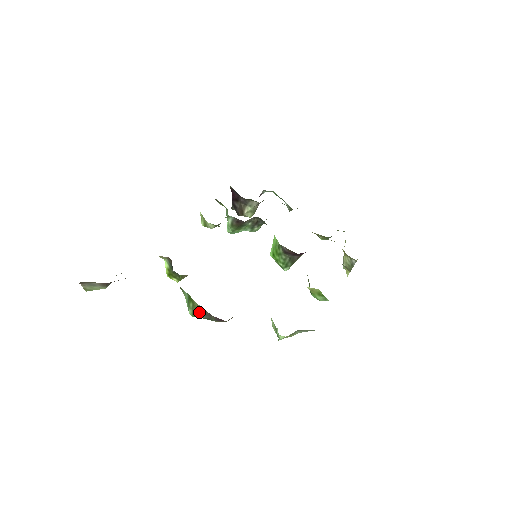
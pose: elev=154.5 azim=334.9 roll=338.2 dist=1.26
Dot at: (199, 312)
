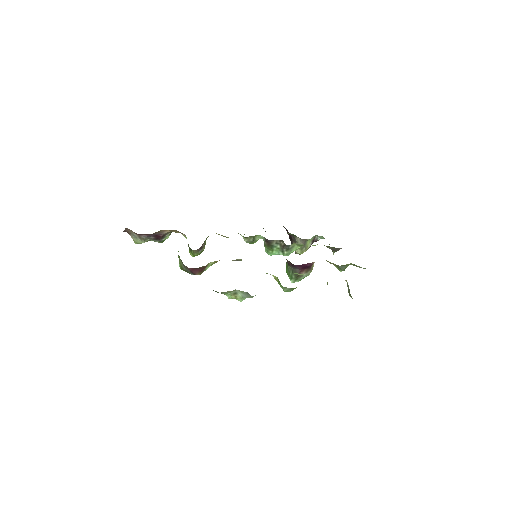
Dot at: (182, 264)
